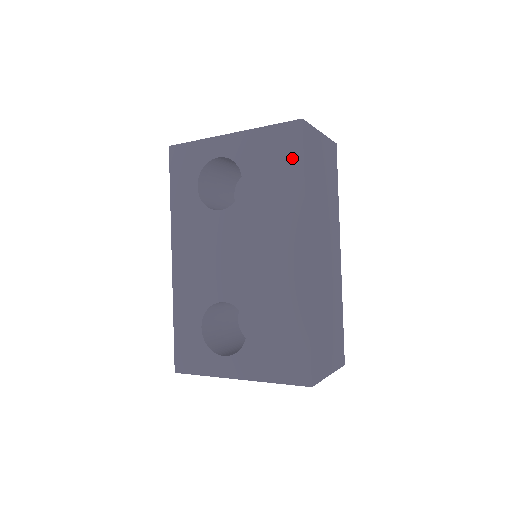
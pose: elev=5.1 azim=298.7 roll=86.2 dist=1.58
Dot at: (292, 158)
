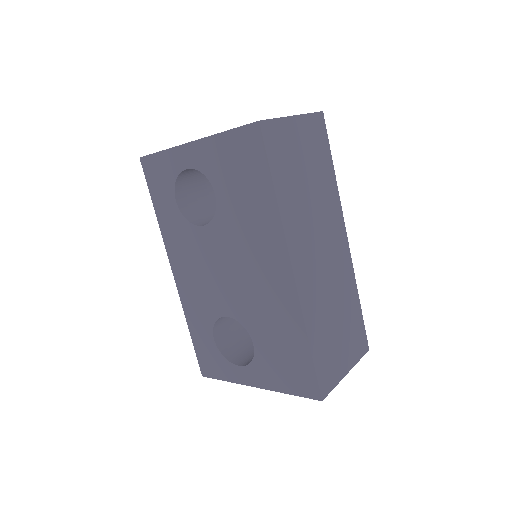
Dot at: (258, 168)
